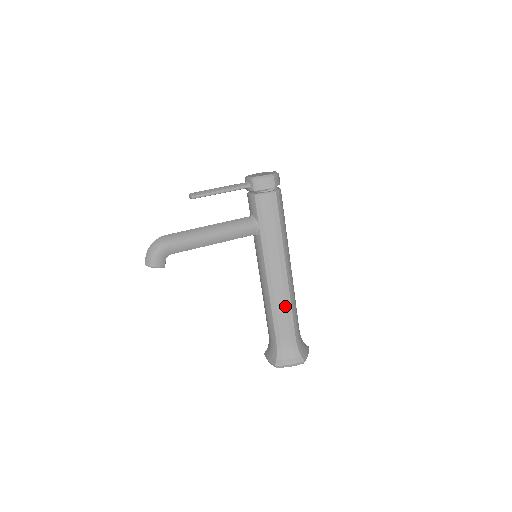
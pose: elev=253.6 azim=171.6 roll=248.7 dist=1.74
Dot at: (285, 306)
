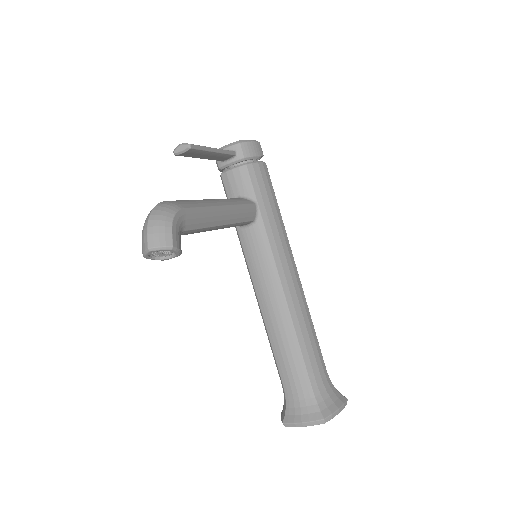
Dot at: (308, 321)
